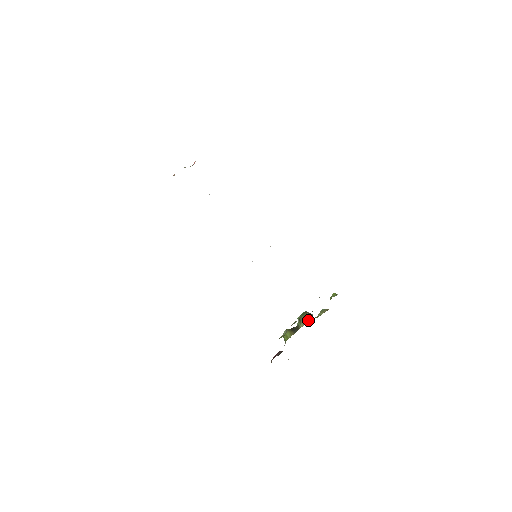
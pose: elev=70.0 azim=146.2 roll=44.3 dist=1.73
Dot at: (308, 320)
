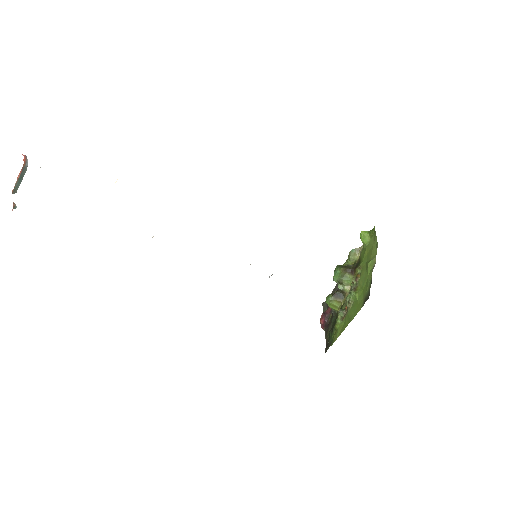
Dot at: (352, 280)
